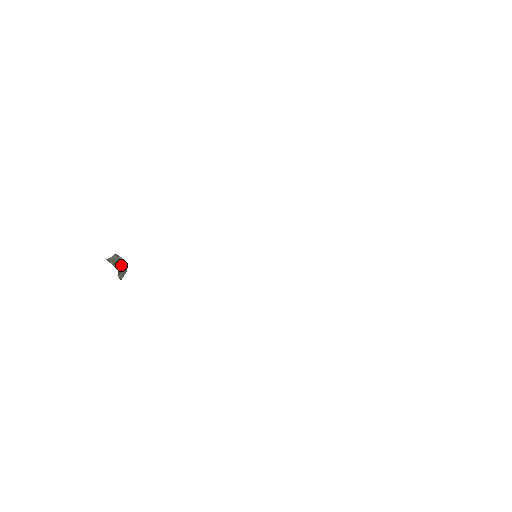
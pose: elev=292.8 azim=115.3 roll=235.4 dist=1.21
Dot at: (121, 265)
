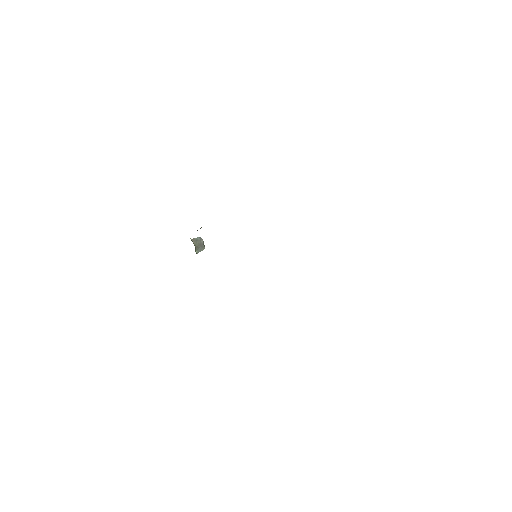
Dot at: (201, 244)
